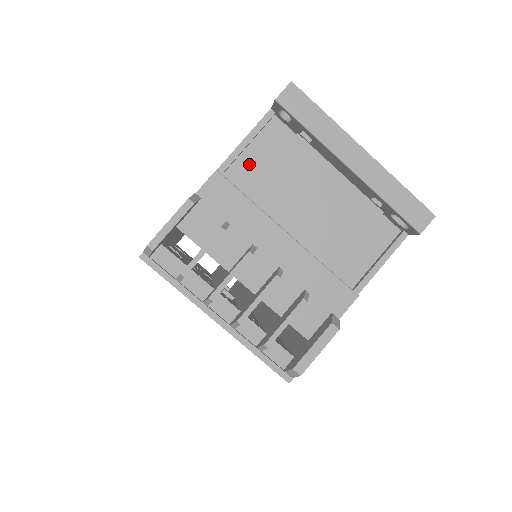
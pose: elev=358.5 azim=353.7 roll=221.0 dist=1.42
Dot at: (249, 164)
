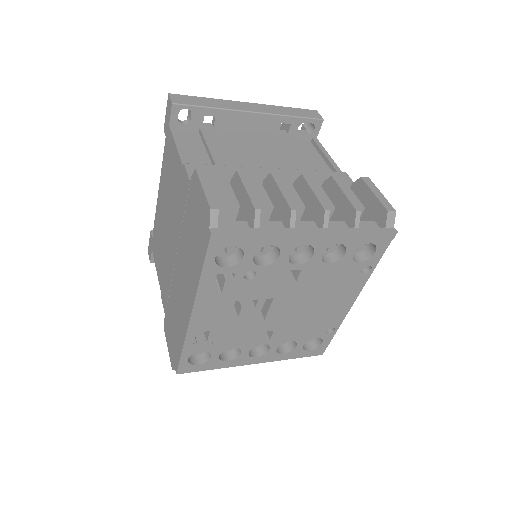
Dot at: (196, 158)
